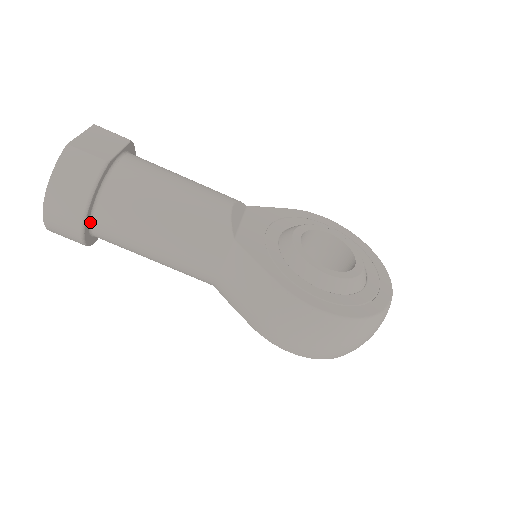
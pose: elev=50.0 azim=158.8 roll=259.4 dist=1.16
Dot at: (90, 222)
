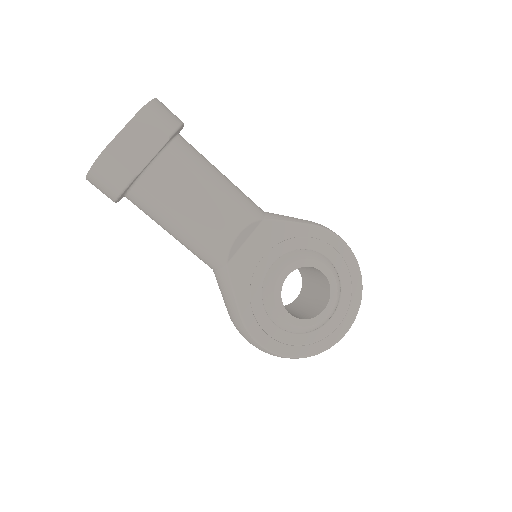
Dot at: (123, 196)
